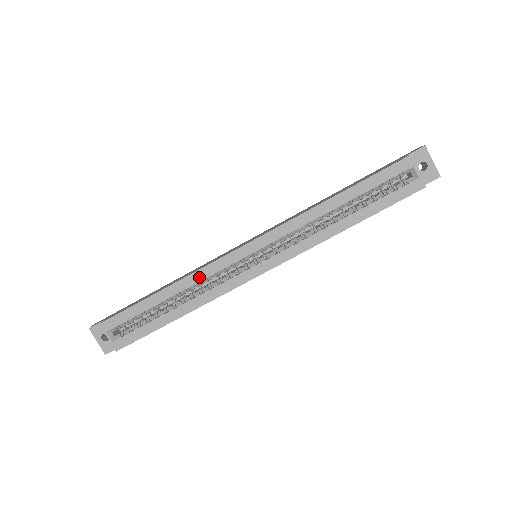
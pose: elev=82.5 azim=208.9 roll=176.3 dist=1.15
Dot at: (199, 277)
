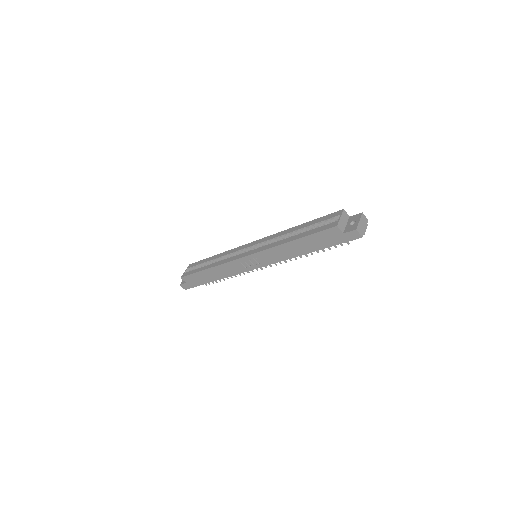
Dot at: (228, 253)
